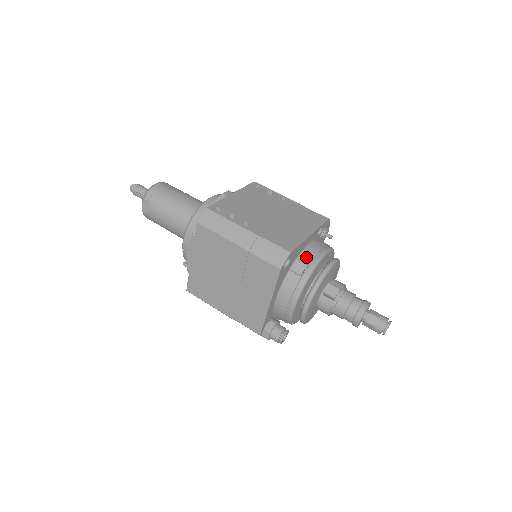
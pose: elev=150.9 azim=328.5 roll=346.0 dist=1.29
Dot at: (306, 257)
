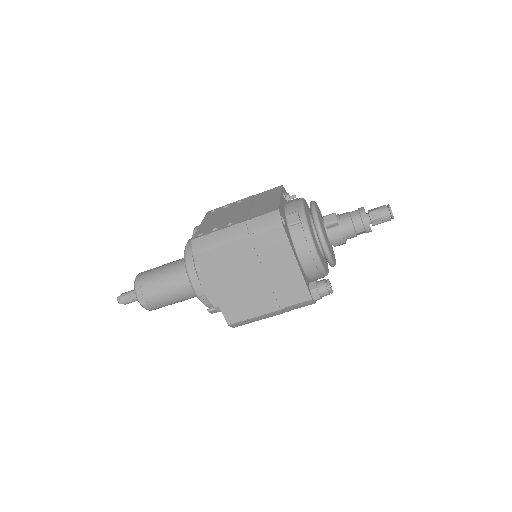
Dot at: (292, 211)
